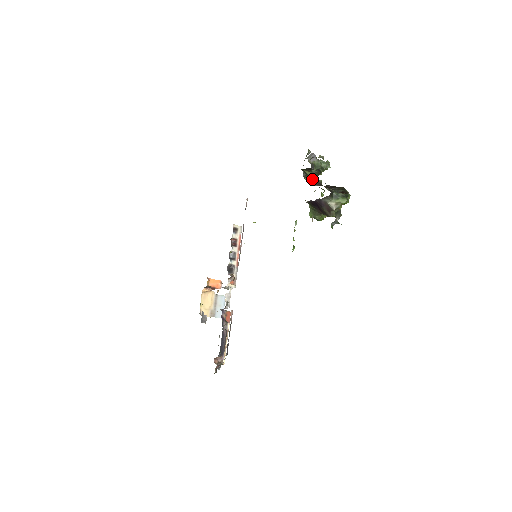
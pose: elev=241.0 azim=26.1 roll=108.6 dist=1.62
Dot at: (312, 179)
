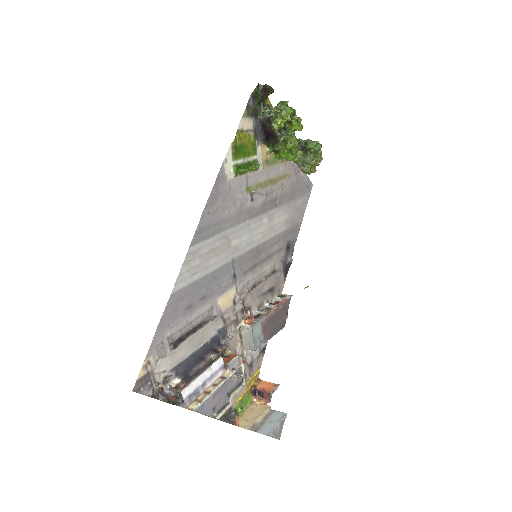
Dot at: (302, 160)
